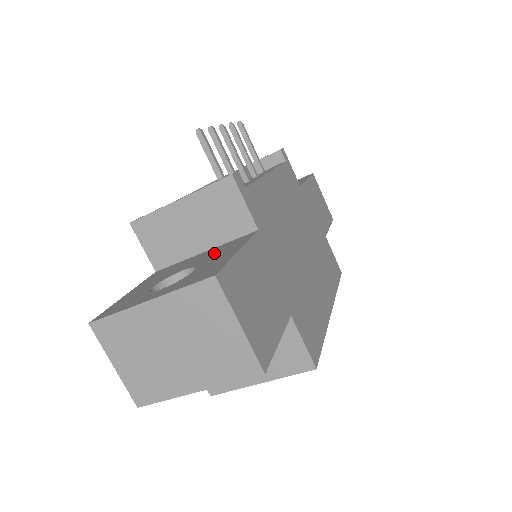
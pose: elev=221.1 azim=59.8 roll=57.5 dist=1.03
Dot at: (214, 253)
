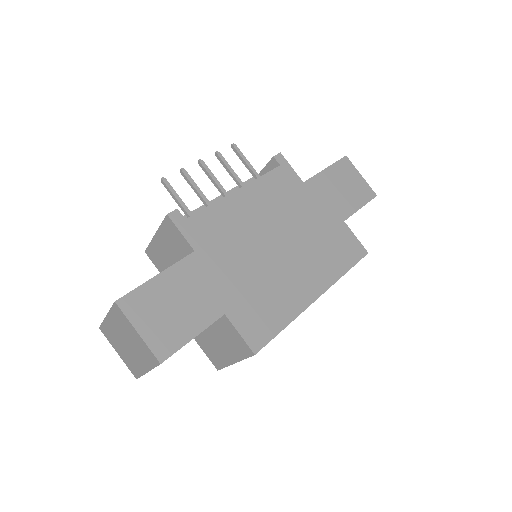
Dot at: occluded
